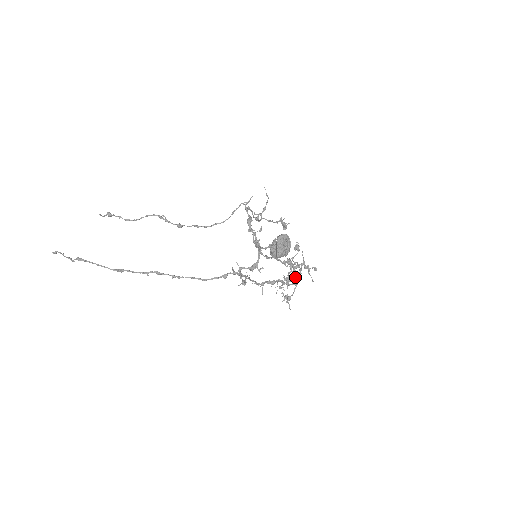
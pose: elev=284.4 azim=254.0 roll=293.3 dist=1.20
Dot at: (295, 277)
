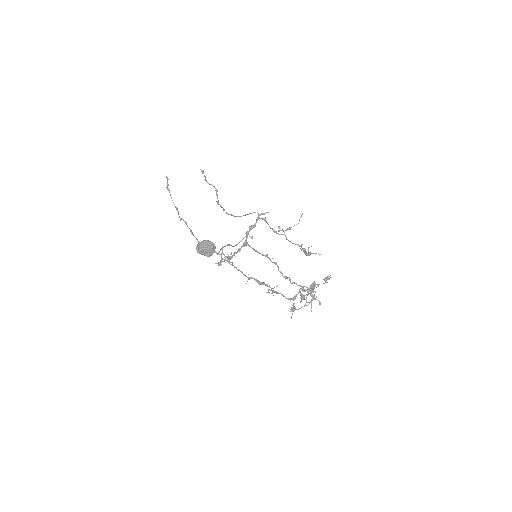
Dot at: (296, 296)
